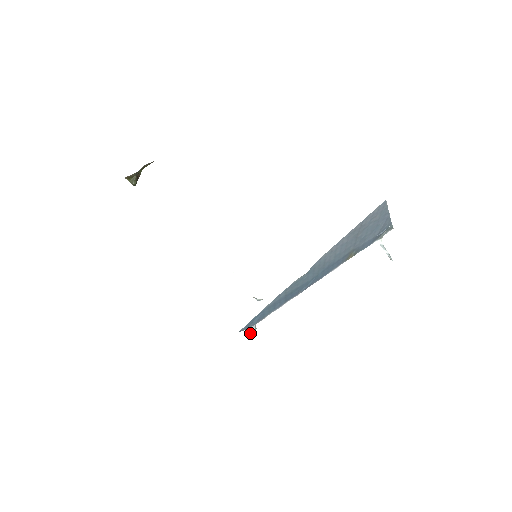
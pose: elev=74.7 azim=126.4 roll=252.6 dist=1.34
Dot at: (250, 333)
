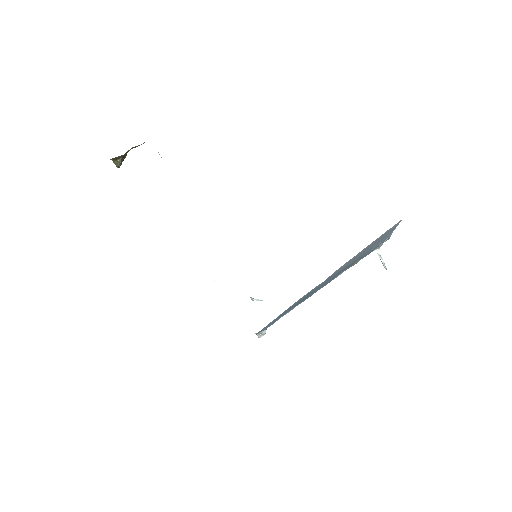
Dot at: (260, 337)
